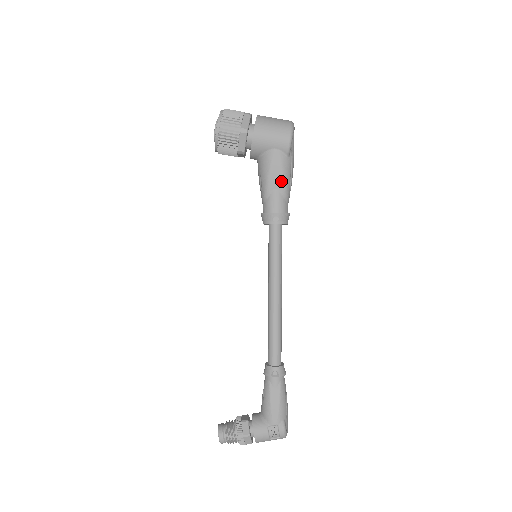
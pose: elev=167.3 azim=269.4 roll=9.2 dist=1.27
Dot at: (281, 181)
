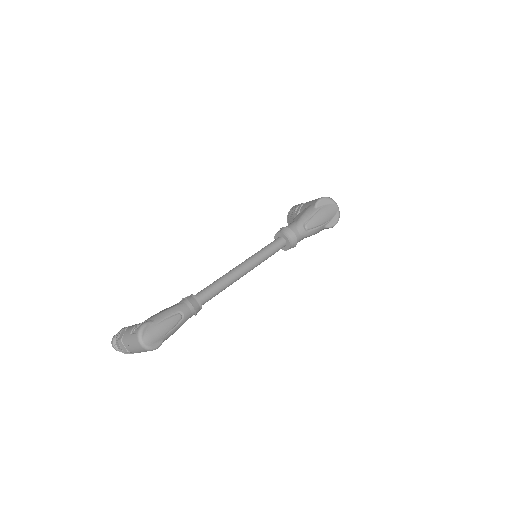
Dot at: (300, 216)
